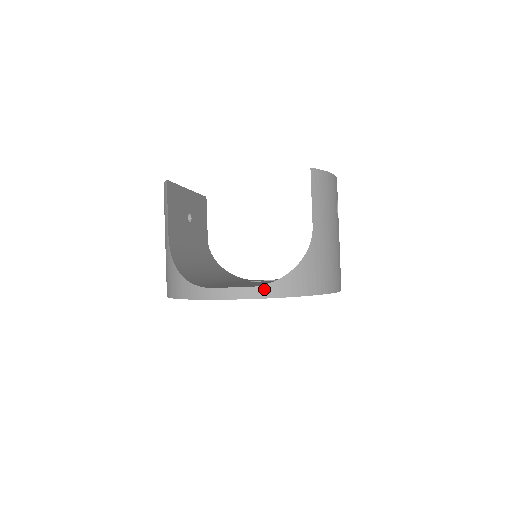
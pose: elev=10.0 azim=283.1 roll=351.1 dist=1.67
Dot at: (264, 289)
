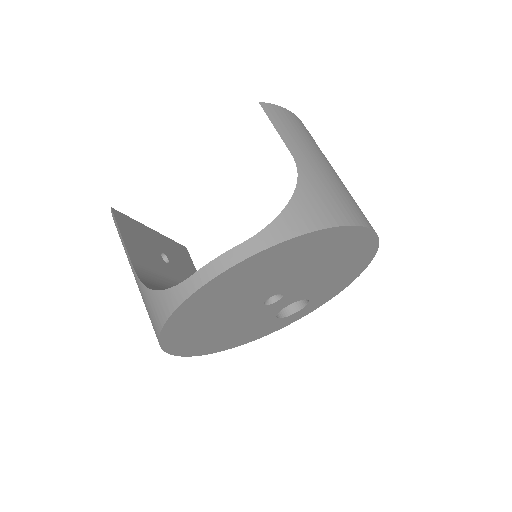
Dot at: (260, 238)
